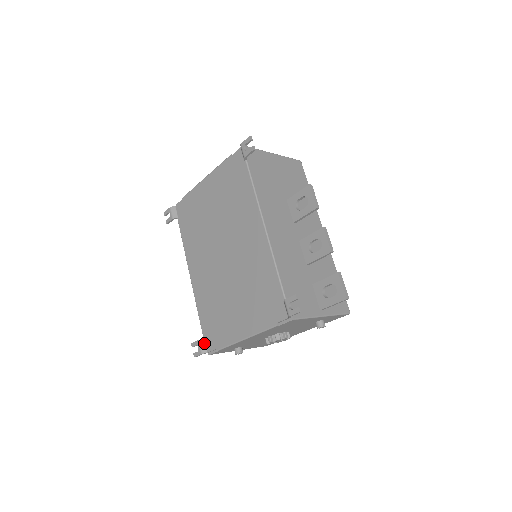
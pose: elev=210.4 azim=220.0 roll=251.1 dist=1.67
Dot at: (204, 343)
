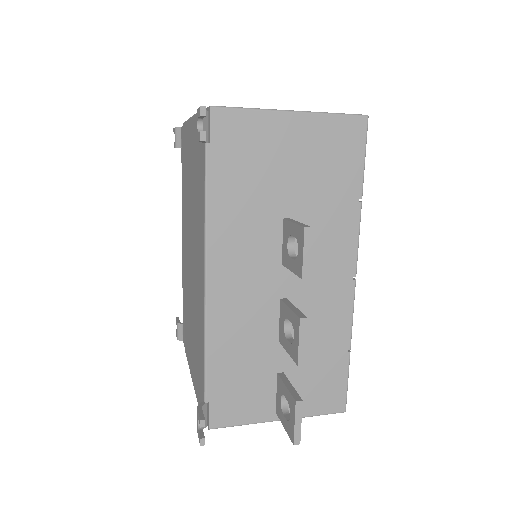
Dot at: (182, 329)
